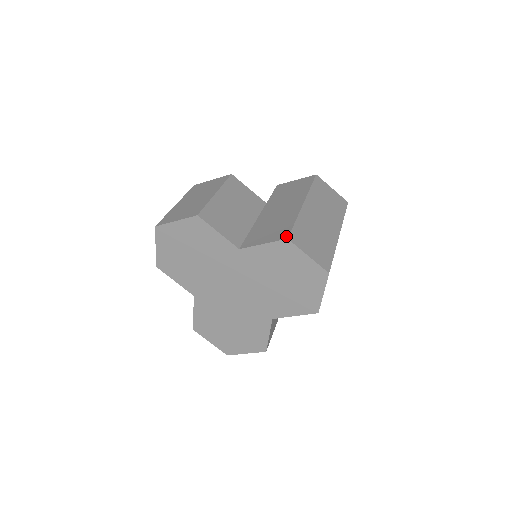
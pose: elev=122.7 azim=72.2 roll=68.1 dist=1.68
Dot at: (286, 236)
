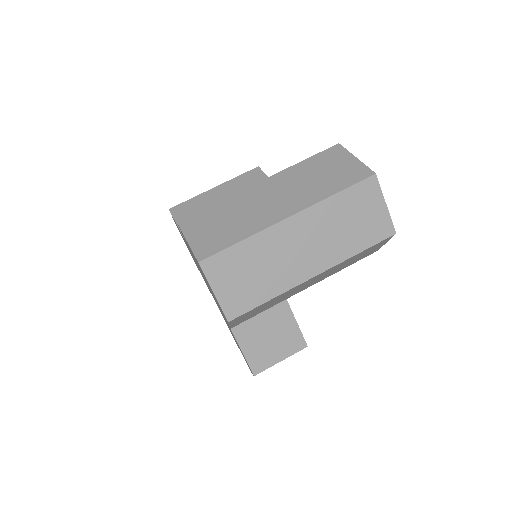
Dot at: (183, 219)
